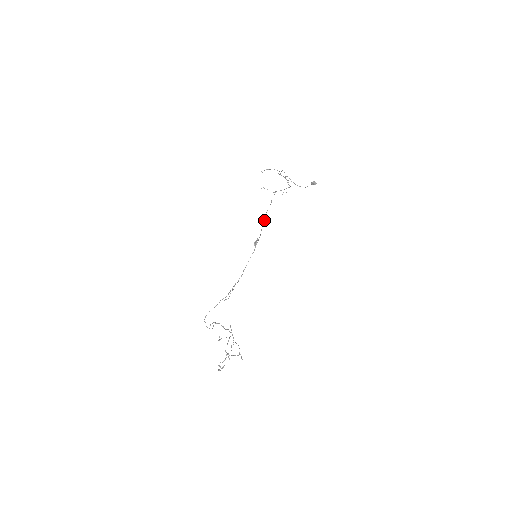
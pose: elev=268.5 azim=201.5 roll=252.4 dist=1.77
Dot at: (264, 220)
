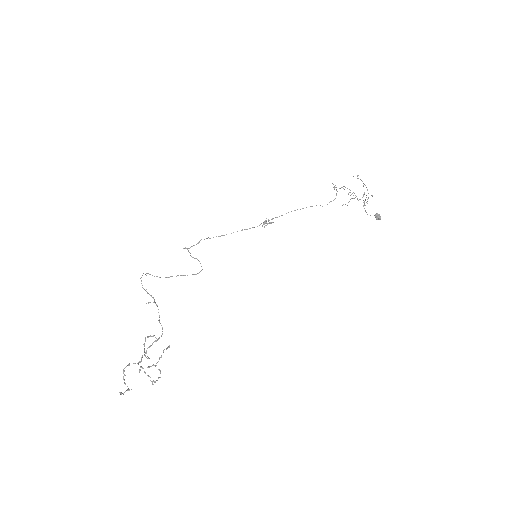
Dot at: occluded
